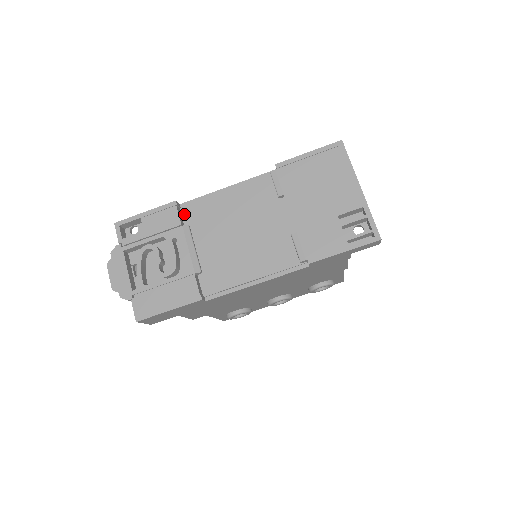
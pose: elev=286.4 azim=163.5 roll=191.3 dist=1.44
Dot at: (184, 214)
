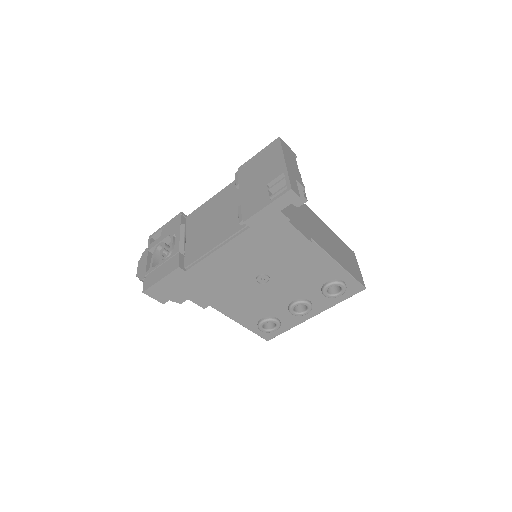
Dot at: (187, 220)
